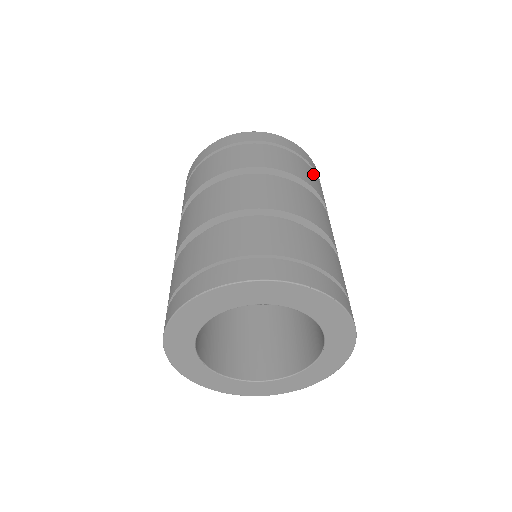
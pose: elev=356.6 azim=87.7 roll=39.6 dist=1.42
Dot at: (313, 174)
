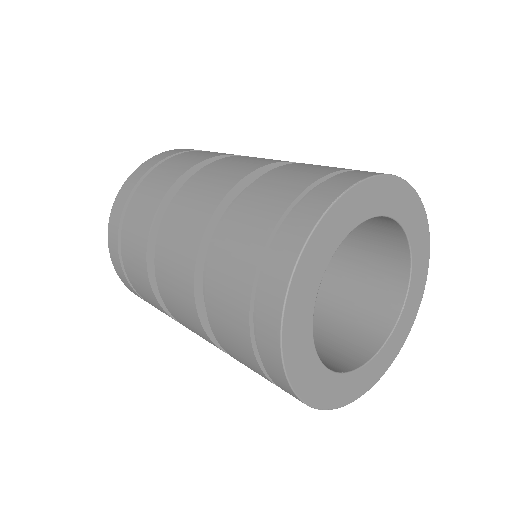
Dot at: occluded
